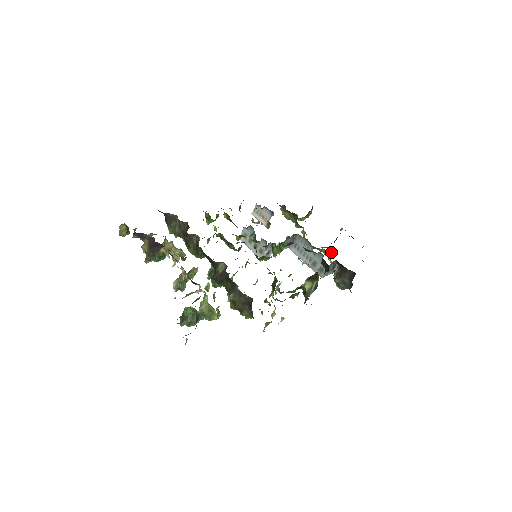
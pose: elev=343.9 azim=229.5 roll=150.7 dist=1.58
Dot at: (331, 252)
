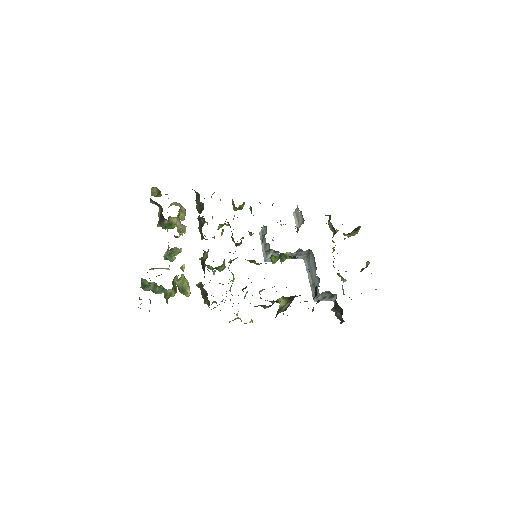
Dot at: (346, 280)
